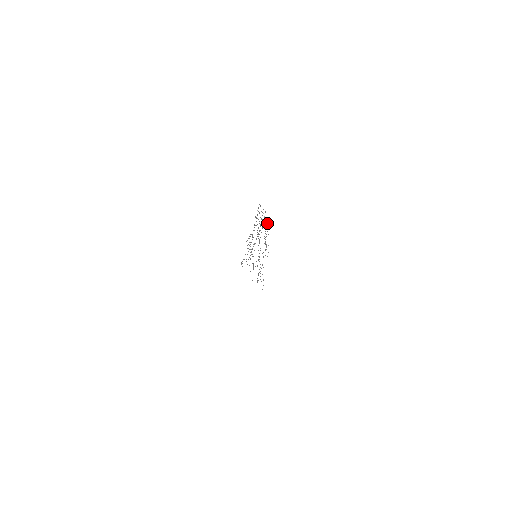
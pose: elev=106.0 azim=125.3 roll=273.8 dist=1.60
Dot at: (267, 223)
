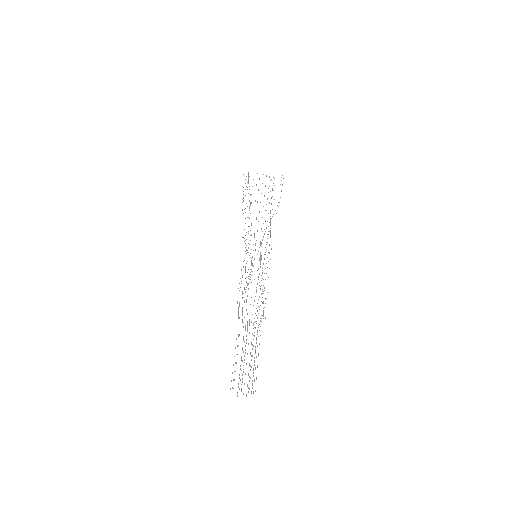
Dot at: occluded
